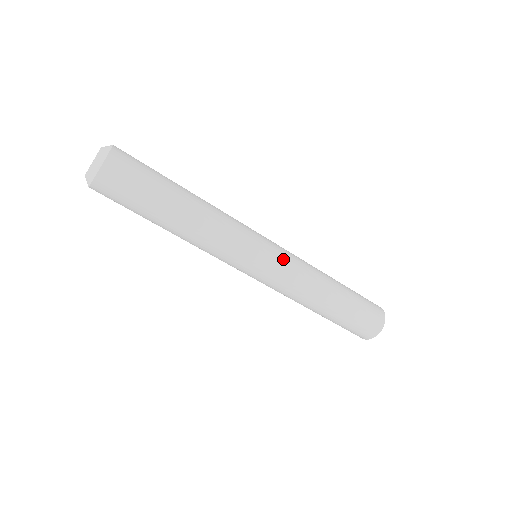
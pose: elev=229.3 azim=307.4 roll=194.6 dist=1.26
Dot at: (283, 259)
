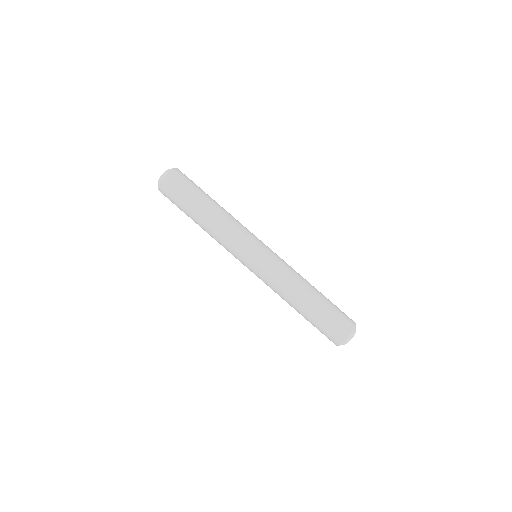
Dot at: (268, 263)
